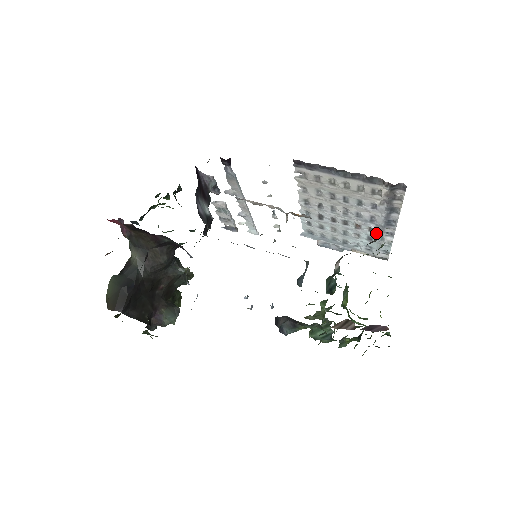
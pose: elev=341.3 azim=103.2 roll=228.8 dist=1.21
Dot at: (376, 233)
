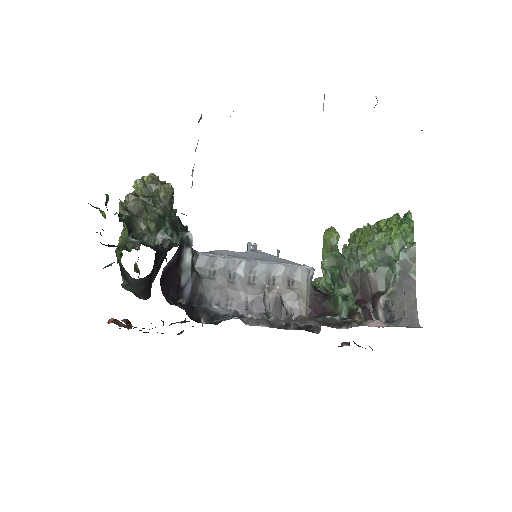
Dot at: occluded
